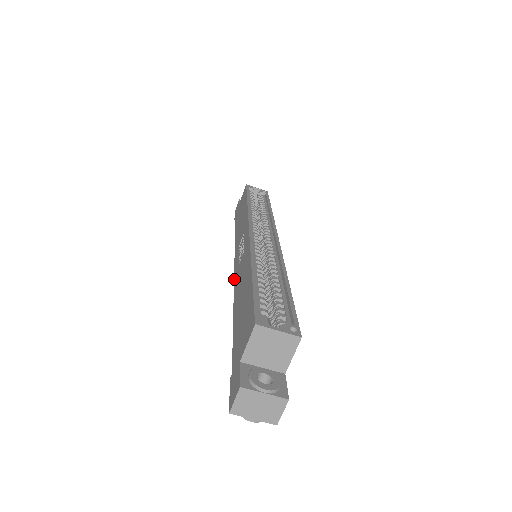
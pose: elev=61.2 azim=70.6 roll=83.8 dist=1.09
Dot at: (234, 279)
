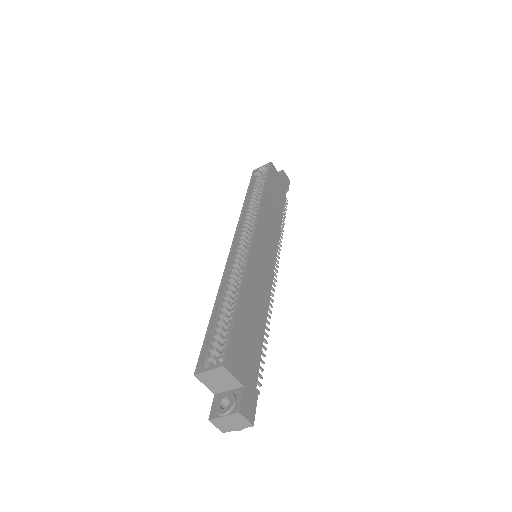
Dot at: occluded
